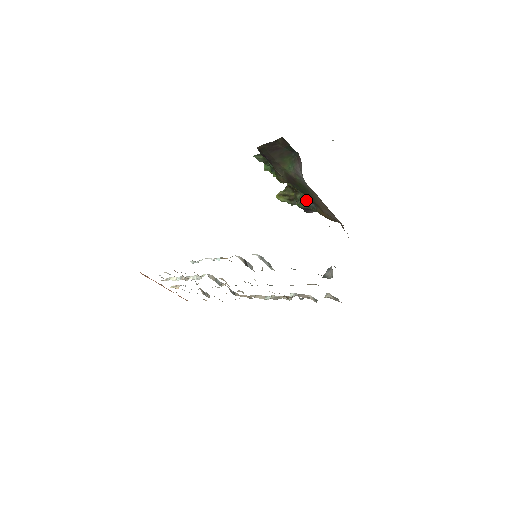
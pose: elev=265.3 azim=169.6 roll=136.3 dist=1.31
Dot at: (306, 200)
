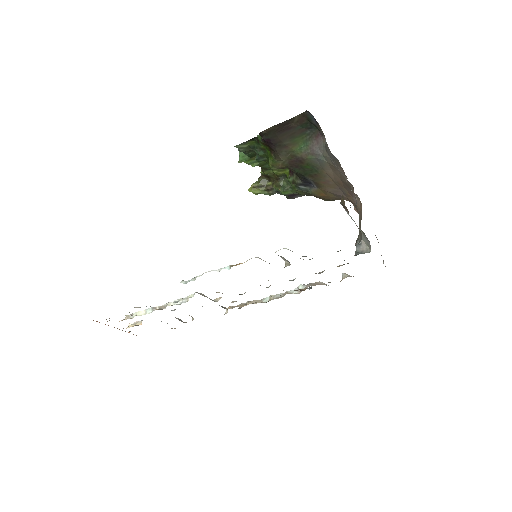
Dot at: (300, 184)
